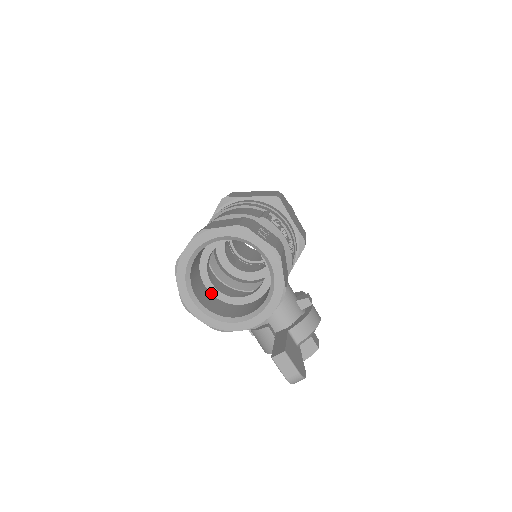
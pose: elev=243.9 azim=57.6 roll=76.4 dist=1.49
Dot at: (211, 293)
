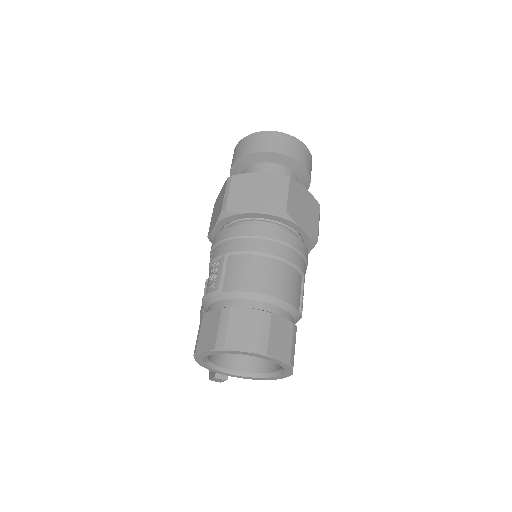
Dot at: occluded
